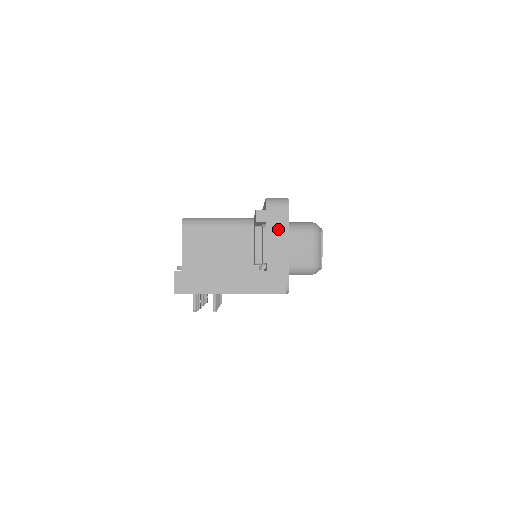
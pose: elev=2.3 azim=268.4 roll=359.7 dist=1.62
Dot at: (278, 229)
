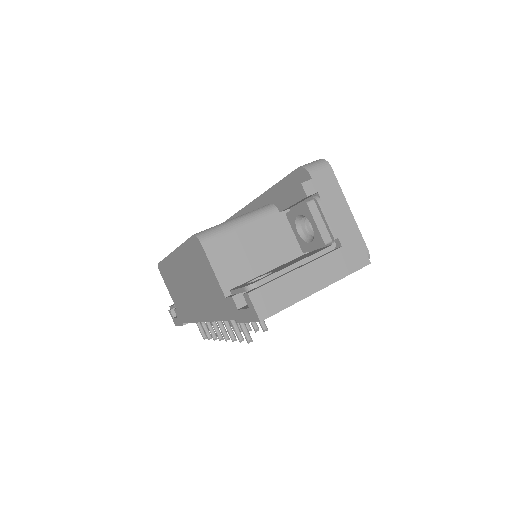
Dot at: (332, 195)
